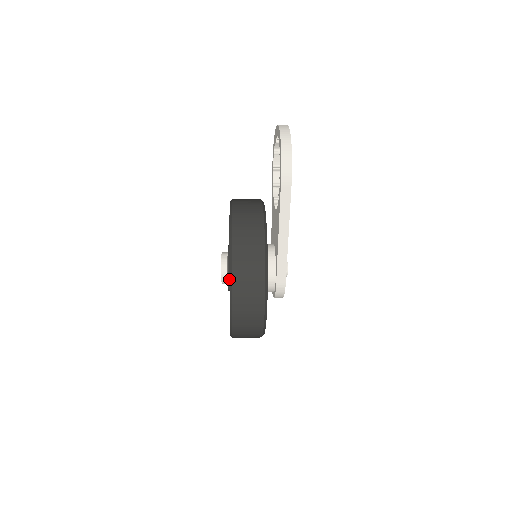
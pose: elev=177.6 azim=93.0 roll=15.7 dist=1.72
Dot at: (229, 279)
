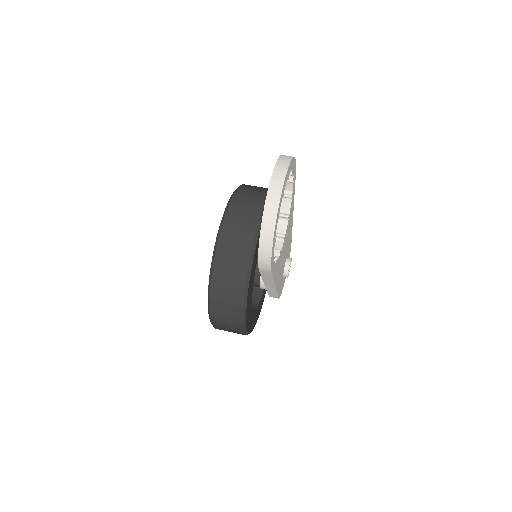
Dot at: (209, 317)
